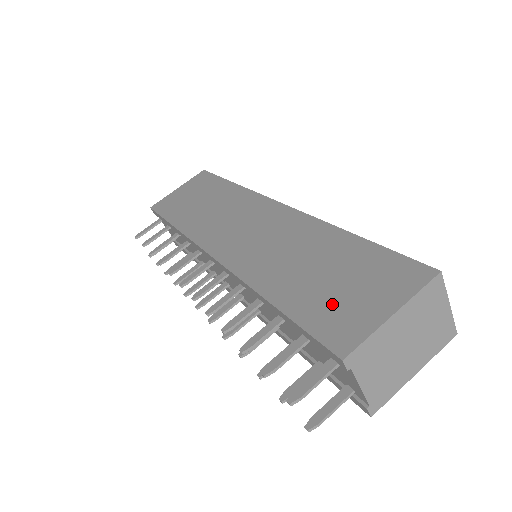
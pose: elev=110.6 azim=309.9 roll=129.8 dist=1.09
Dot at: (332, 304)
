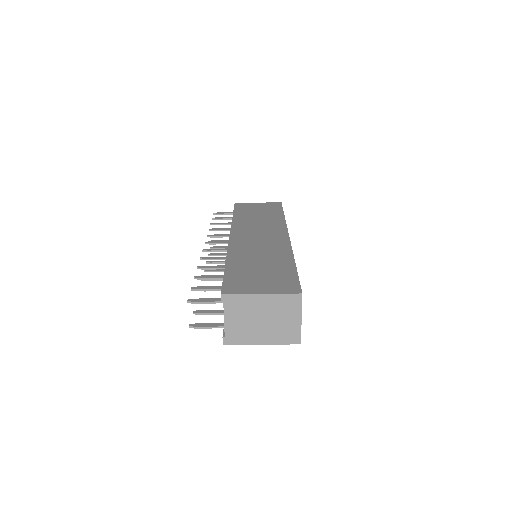
Dot at: (246, 278)
